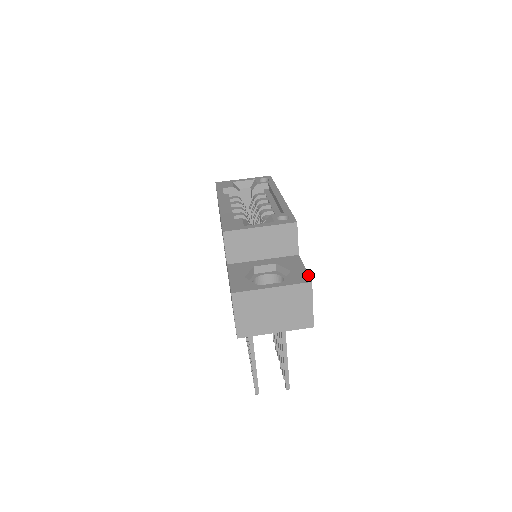
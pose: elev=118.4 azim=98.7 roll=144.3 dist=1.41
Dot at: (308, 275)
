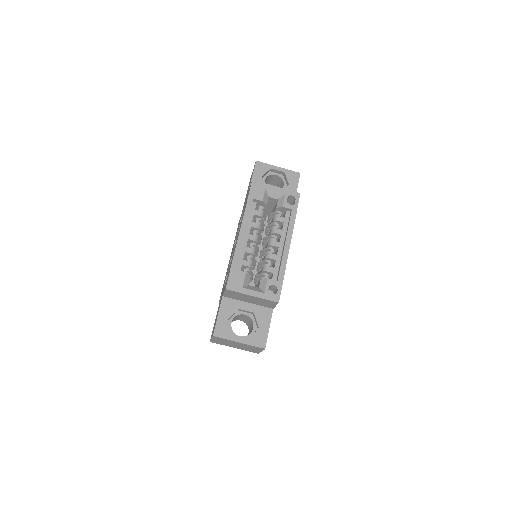
Dot at: occluded
